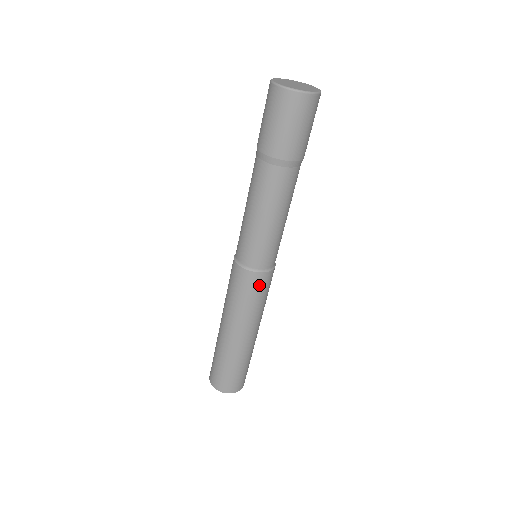
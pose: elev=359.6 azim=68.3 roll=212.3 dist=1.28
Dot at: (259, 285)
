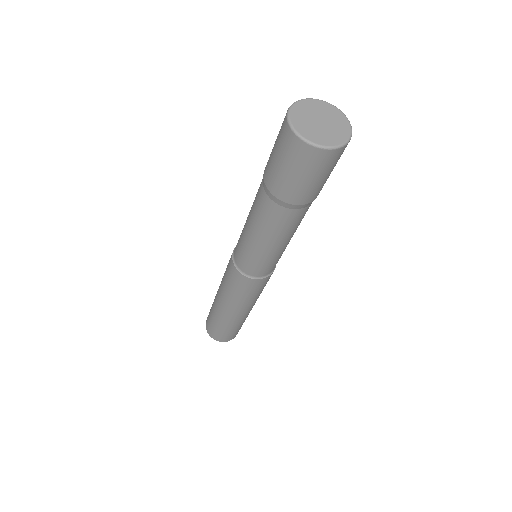
Dot at: (259, 286)
